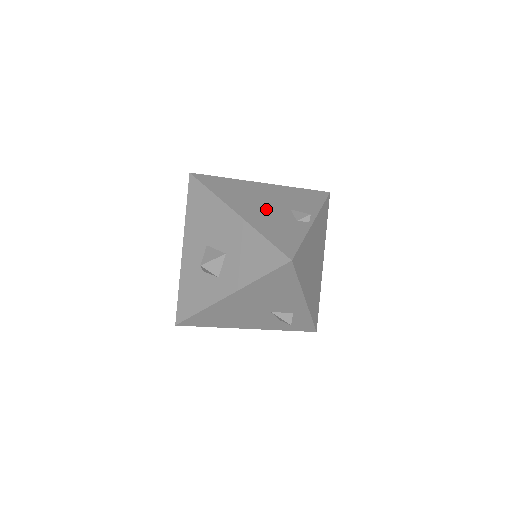
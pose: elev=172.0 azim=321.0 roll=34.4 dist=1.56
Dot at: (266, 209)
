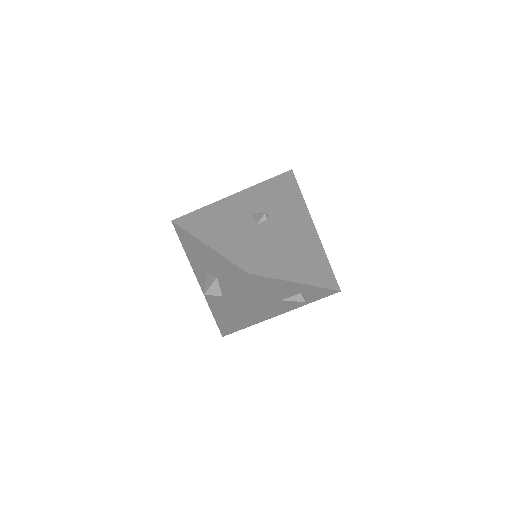
Dot at: (231, 226)
